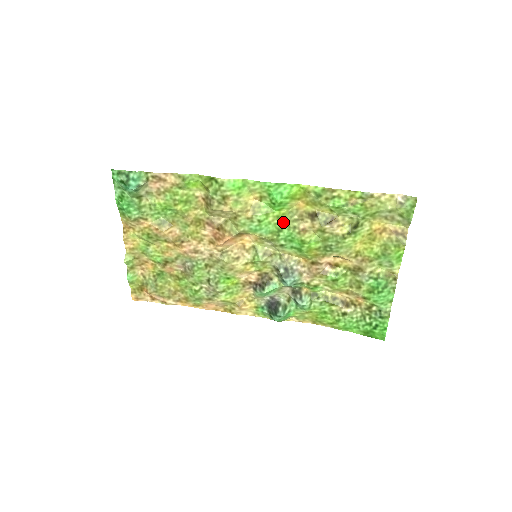
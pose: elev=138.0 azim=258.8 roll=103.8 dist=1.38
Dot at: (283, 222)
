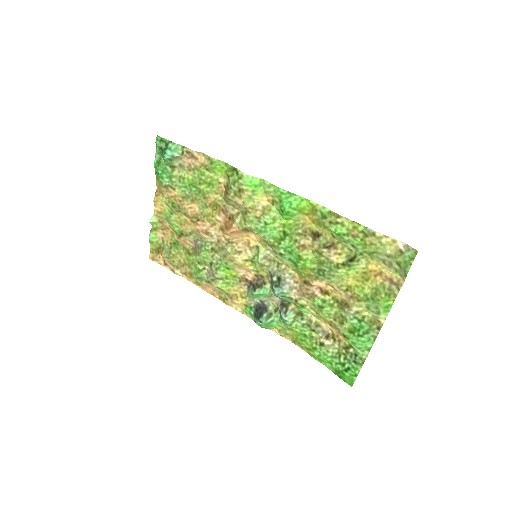
Dot at: (287, 232)
